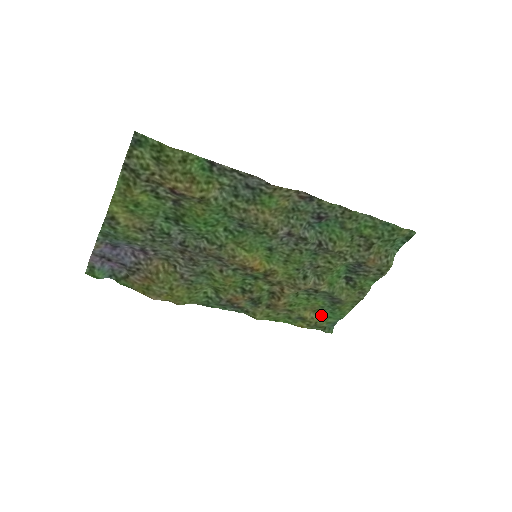
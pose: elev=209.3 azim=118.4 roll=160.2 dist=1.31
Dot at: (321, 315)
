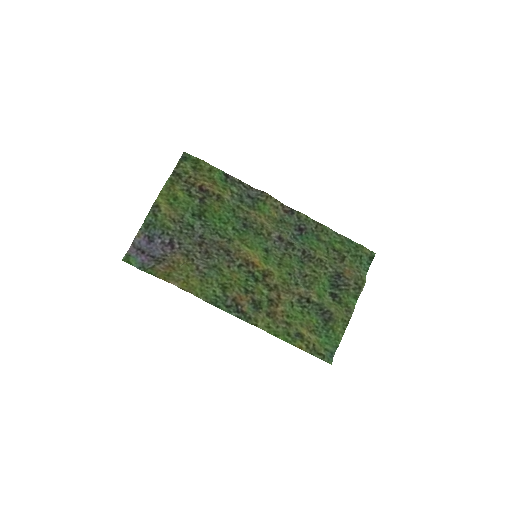
Dot at: (317, 338)
